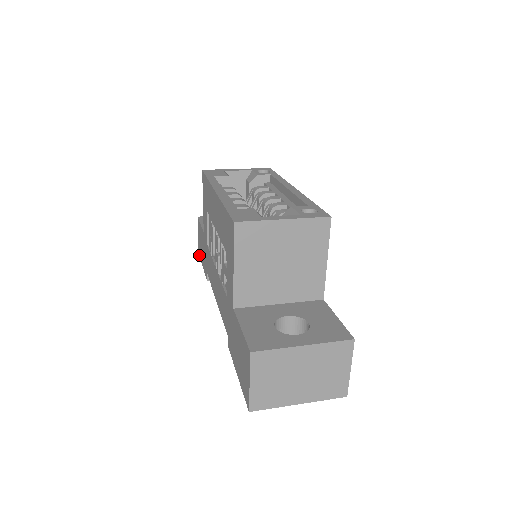
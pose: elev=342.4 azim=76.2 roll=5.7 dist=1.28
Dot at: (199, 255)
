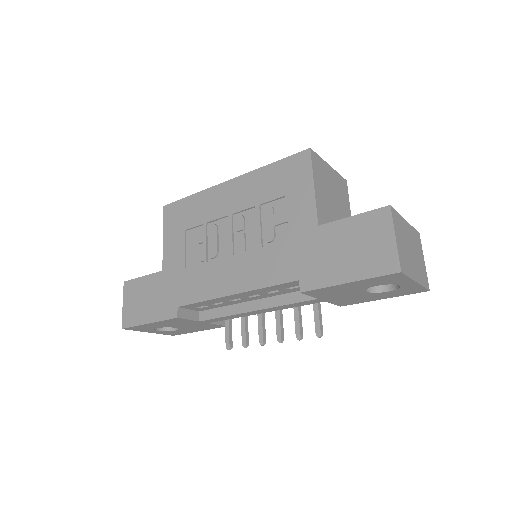
Dot at: (127, 325)
